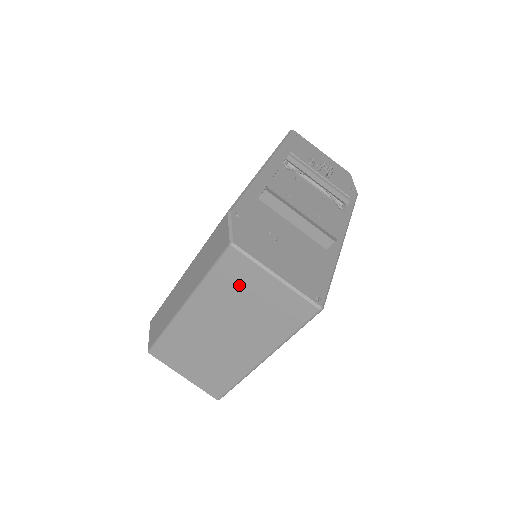
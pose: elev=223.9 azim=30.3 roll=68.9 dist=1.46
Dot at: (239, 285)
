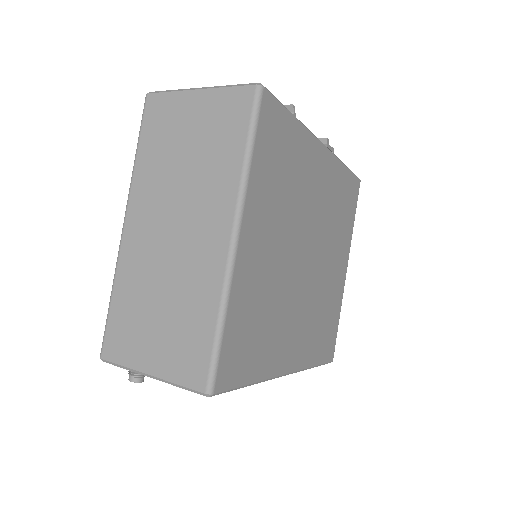
Dot at: (167, 135)
